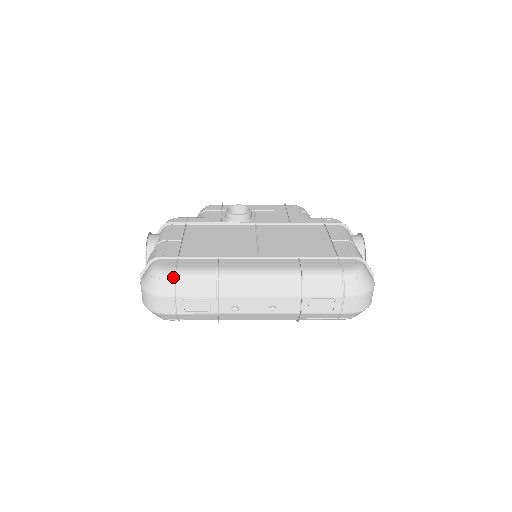
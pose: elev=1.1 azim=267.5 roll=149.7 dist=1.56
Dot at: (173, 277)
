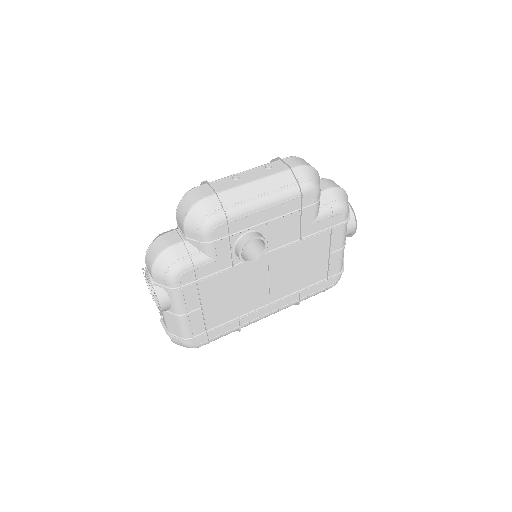
Dot at: occluded
